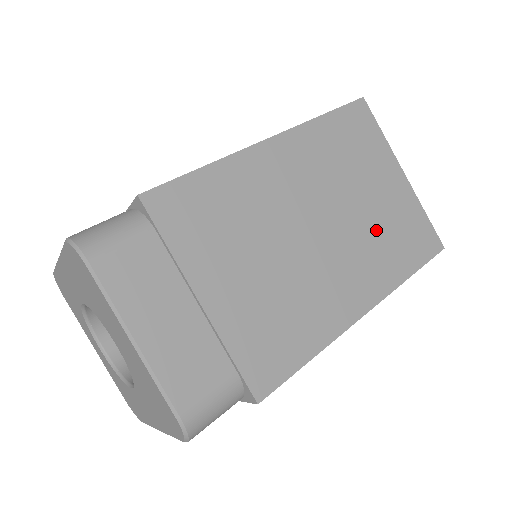
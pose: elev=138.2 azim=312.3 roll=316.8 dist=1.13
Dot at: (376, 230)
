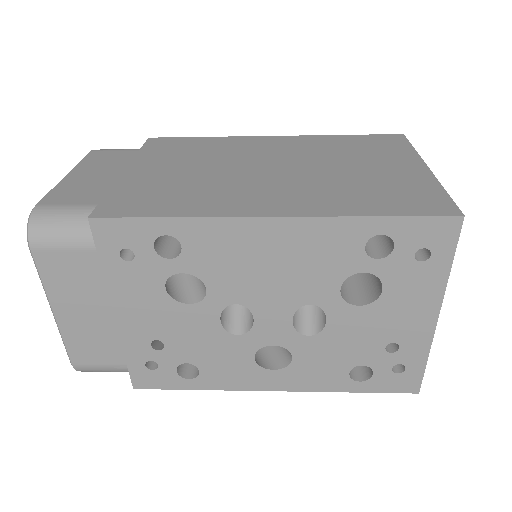
Dot at: (346, 183)
